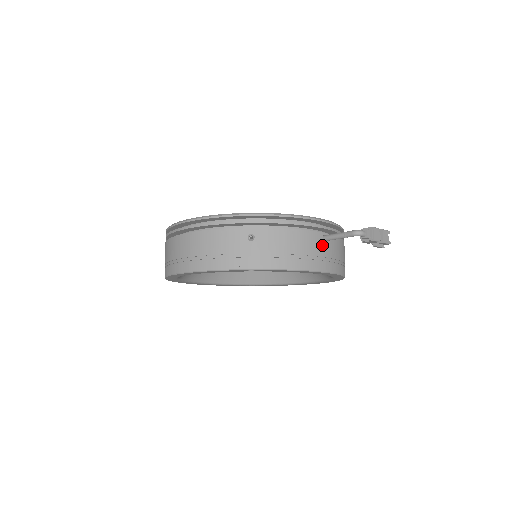
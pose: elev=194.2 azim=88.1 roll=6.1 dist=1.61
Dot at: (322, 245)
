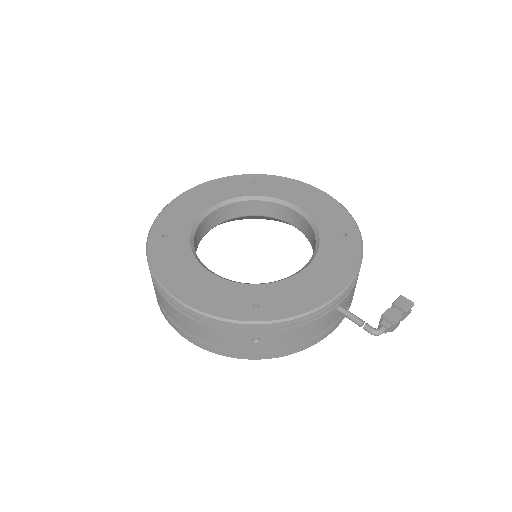
Dot at: (334, 316)
